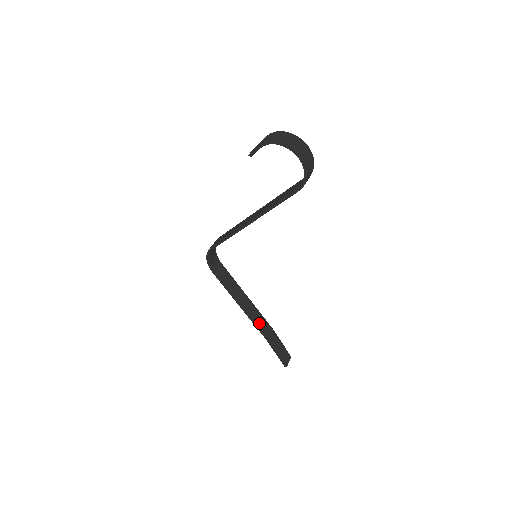
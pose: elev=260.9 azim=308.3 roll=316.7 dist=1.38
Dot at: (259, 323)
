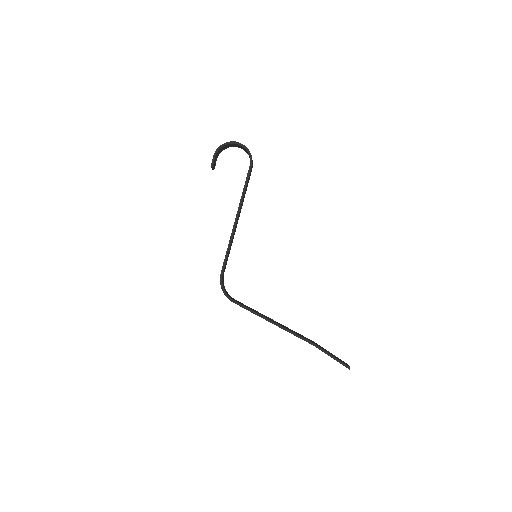
Dot at: (298, 334)
